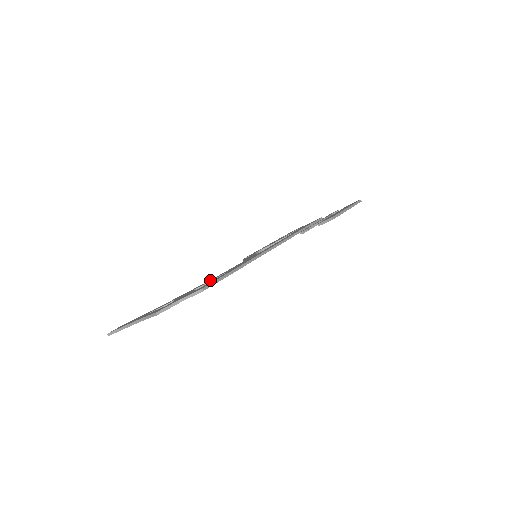
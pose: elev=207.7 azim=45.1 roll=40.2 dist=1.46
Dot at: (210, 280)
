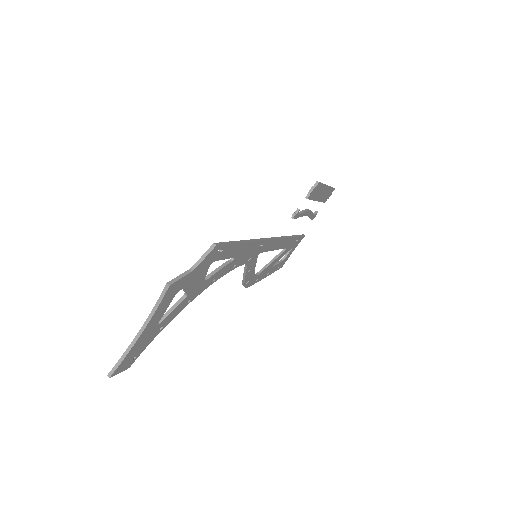
Dot at: occluded
